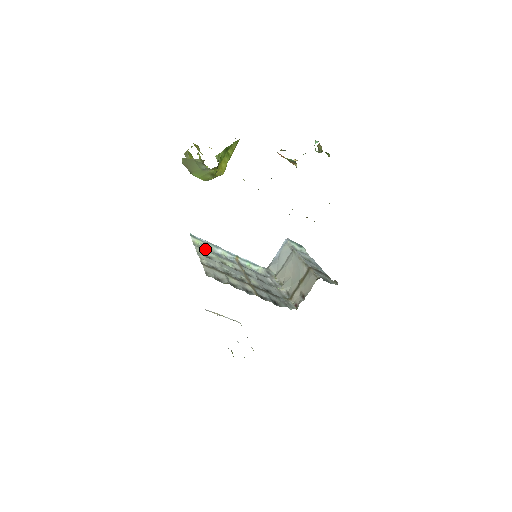
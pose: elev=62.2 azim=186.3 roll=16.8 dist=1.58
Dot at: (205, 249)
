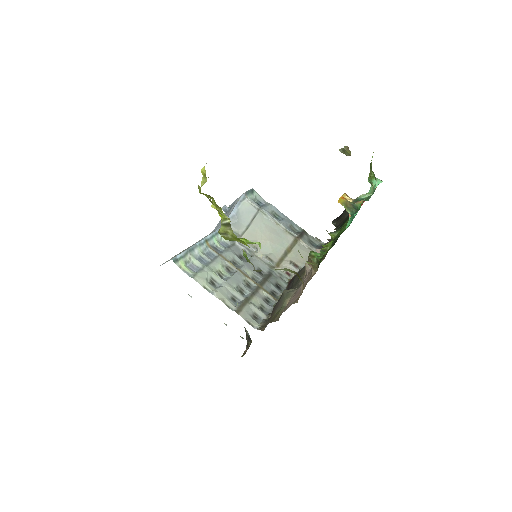
Dot at: (193, 267)
